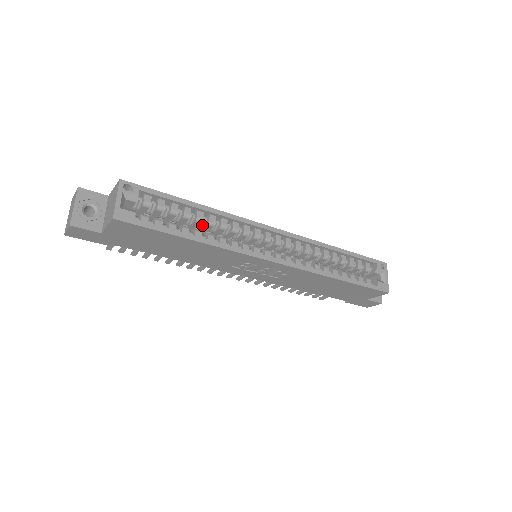
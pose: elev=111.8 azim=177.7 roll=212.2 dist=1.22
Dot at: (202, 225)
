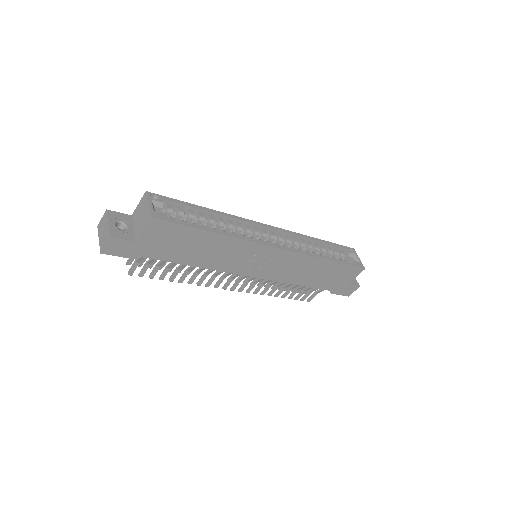
Dot at: (213, 227)
